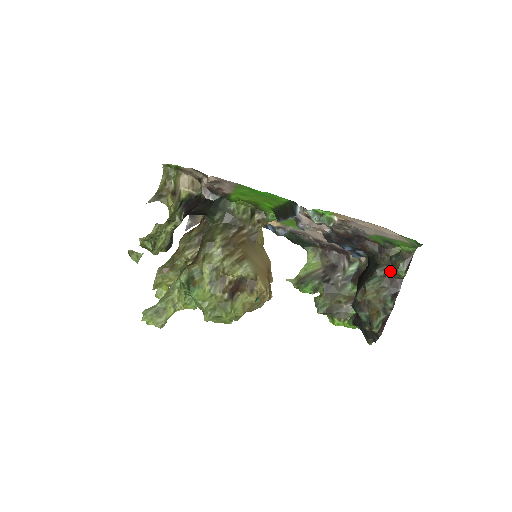
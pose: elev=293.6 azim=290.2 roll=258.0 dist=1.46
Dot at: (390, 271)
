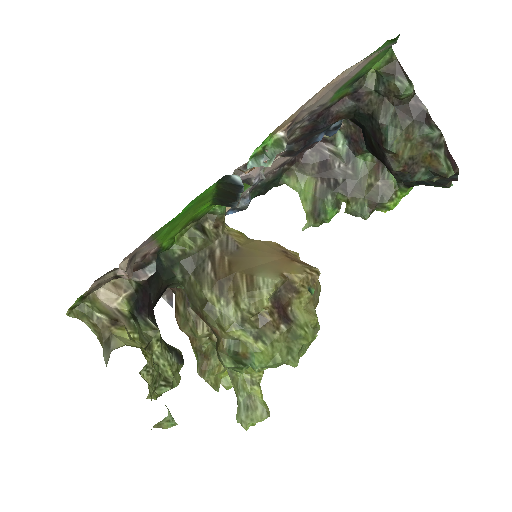
Dot at: (394, 105)
